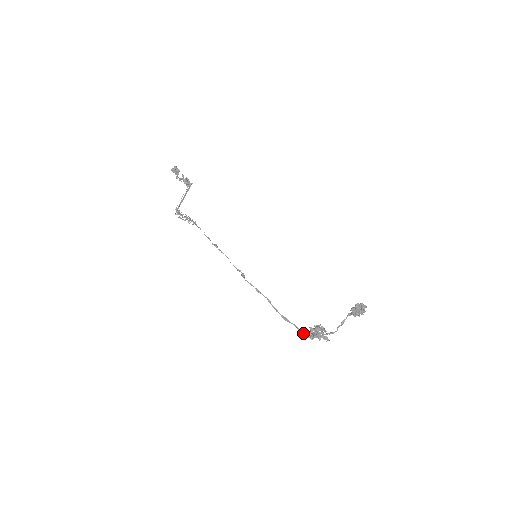
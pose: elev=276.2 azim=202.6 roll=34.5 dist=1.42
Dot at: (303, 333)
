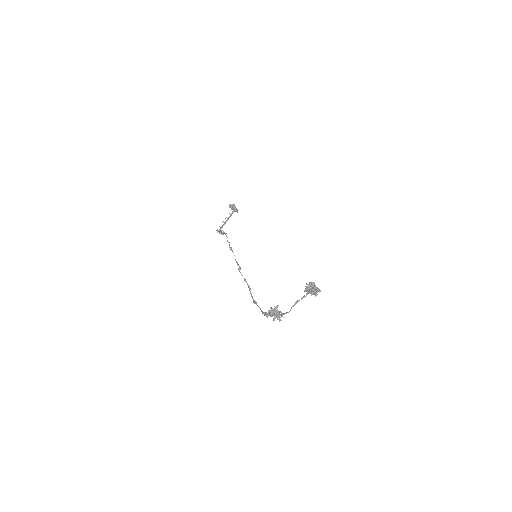
Dot at: (263, 313)
